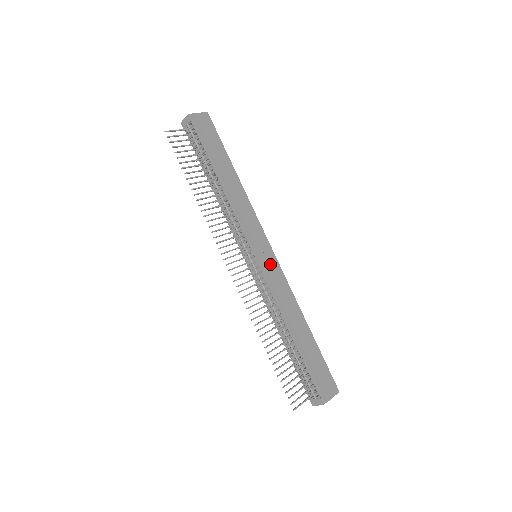
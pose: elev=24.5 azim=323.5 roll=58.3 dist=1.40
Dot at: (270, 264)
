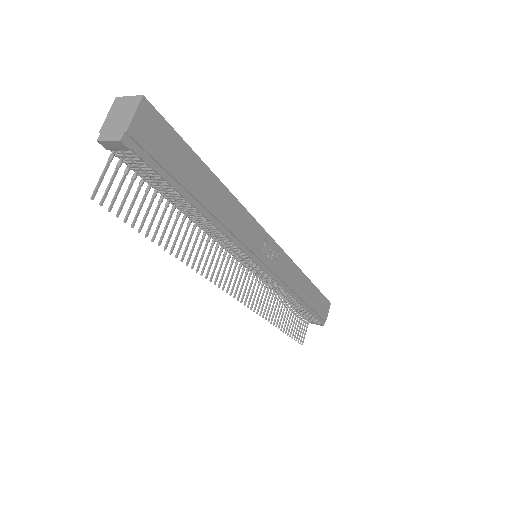
Dot at: (276, 260)
